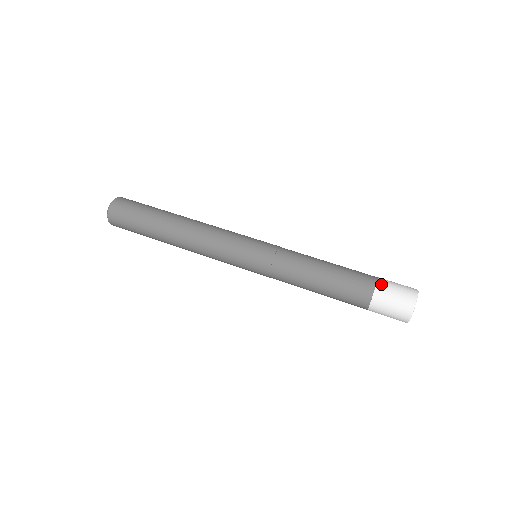
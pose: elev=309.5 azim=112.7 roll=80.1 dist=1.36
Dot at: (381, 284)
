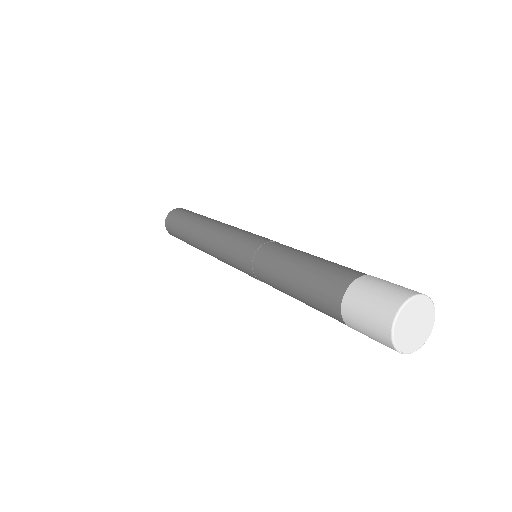
Dot at: occluded
